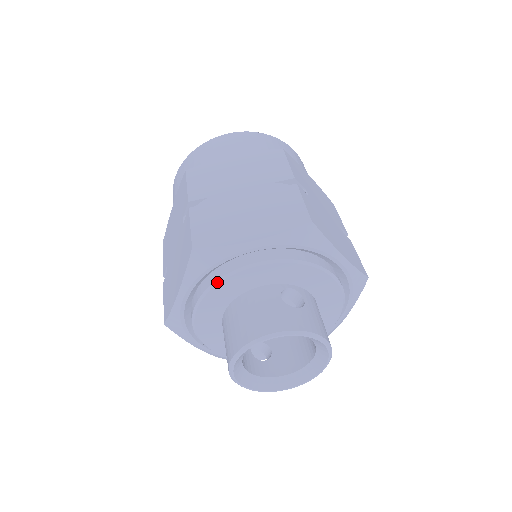
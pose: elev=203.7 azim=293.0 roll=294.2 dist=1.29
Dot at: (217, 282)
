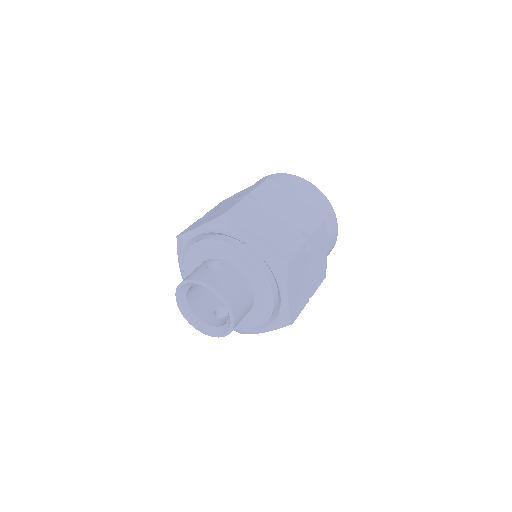
Dot at: (185, 256)
